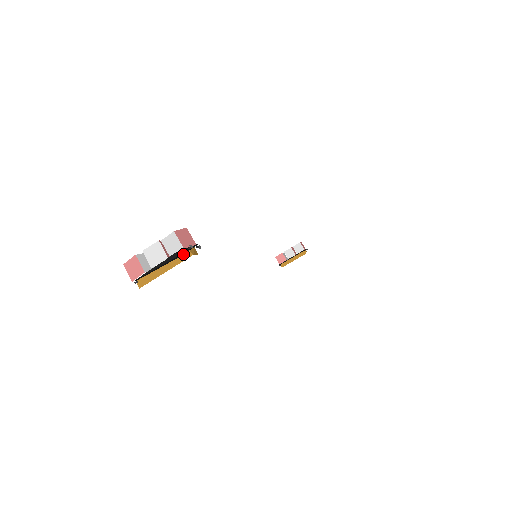
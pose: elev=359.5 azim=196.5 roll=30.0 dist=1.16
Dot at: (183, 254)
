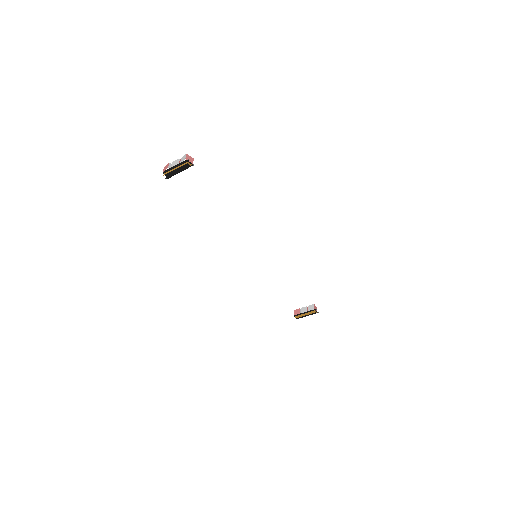
Dot at: (185, 163)
